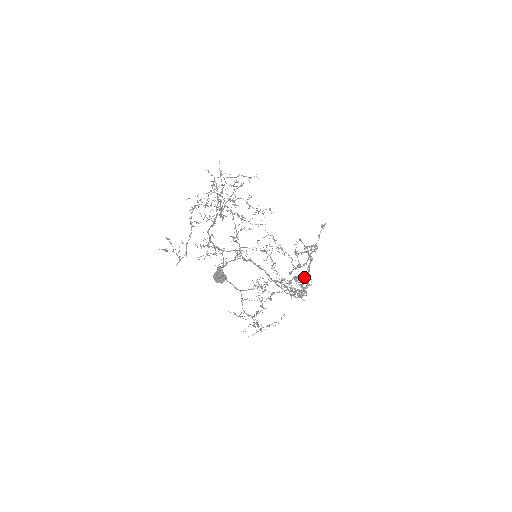
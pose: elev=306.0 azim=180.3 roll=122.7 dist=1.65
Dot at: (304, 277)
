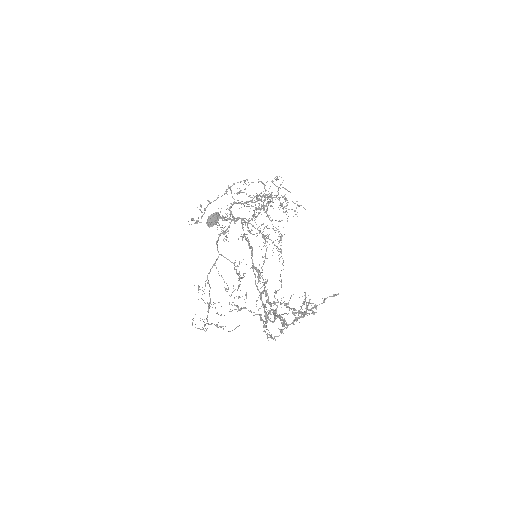
Dot at: (284, 318)
